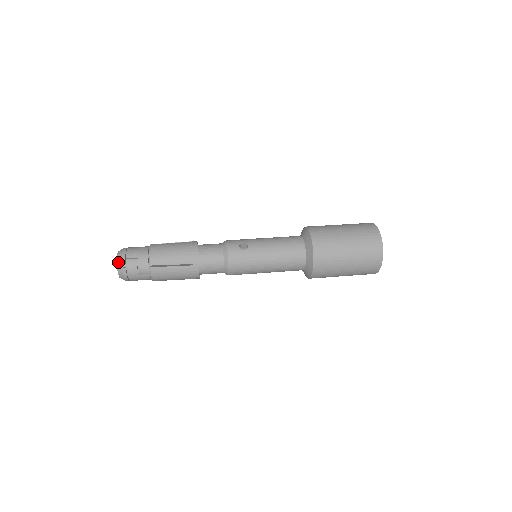
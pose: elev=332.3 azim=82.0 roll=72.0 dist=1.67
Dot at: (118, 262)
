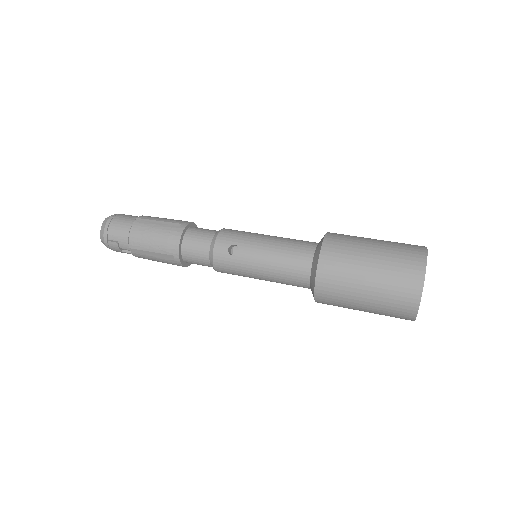
Dot at: (101, 235)
